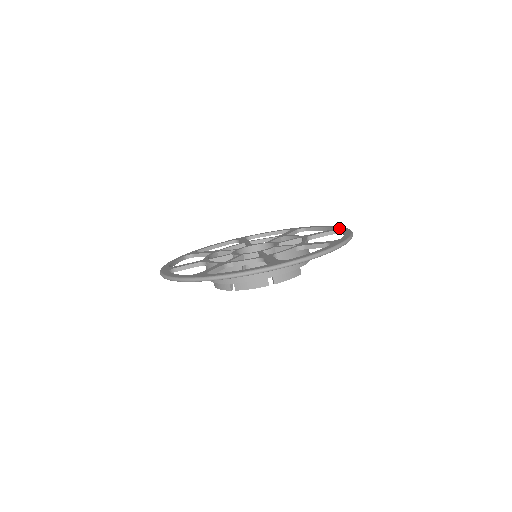
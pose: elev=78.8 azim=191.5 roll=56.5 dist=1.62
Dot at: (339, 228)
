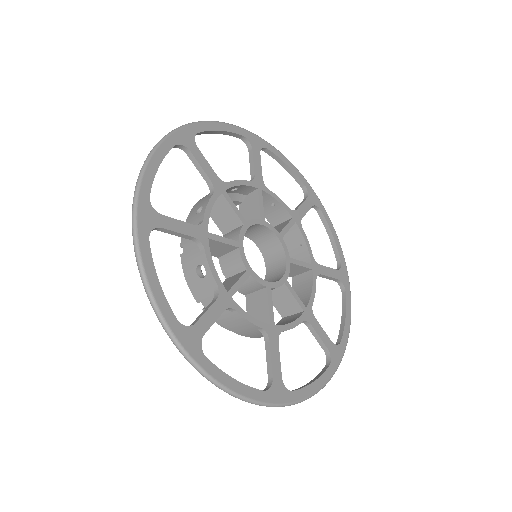
Dot at: (337, 357)
